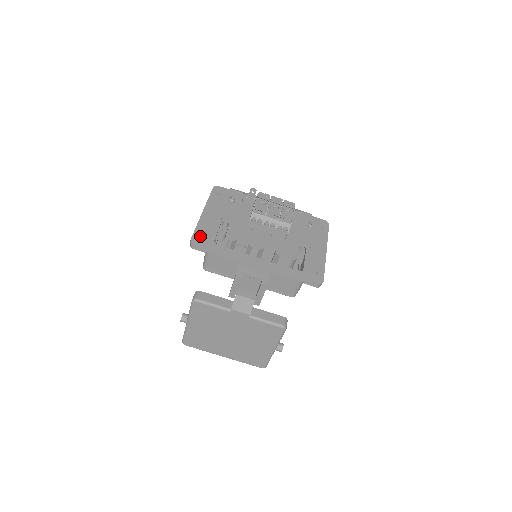
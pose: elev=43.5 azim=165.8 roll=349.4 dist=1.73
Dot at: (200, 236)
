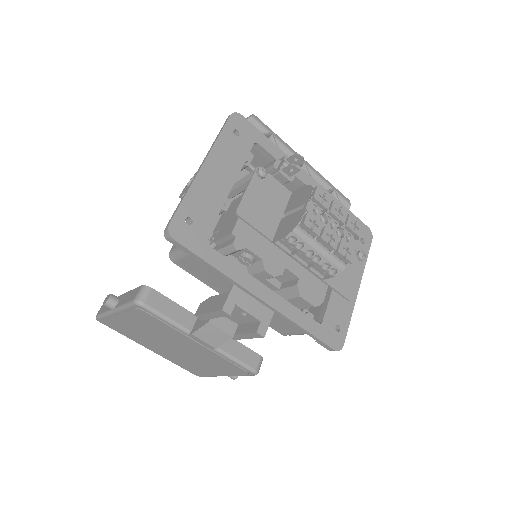
Dot at: (186, 217)
